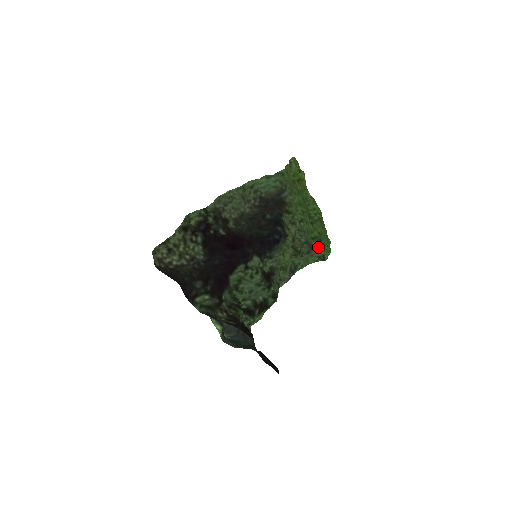
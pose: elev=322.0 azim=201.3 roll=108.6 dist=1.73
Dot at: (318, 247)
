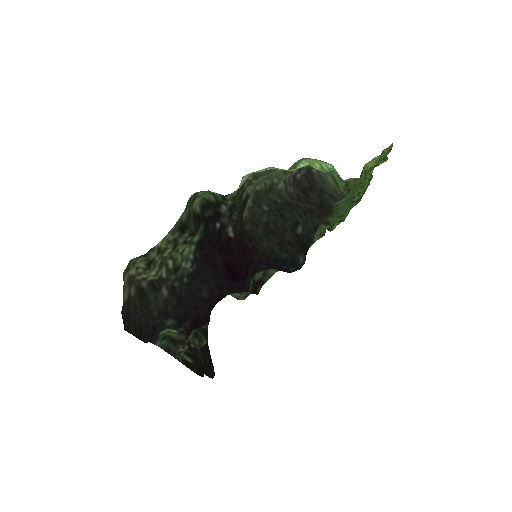
Dot at: (334, 221)
